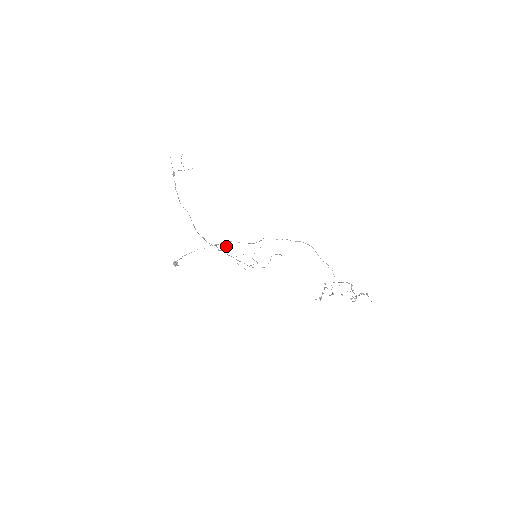
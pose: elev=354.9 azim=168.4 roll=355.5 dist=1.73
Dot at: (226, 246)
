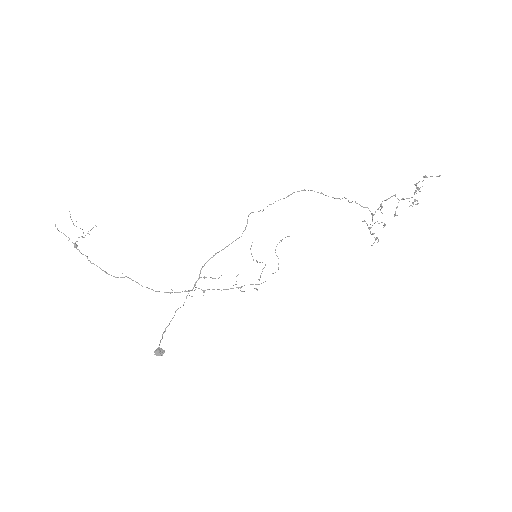
Dot at: occluded
